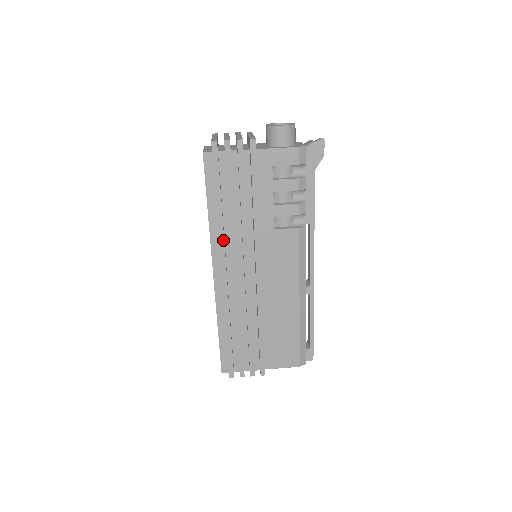
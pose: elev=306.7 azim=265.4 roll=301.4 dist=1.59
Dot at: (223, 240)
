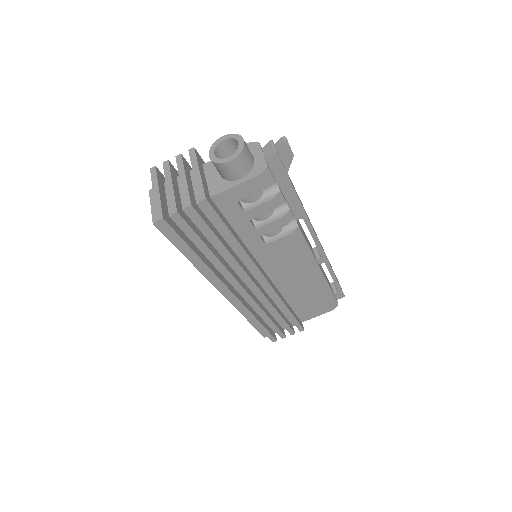
Dot at: (217, 278)
